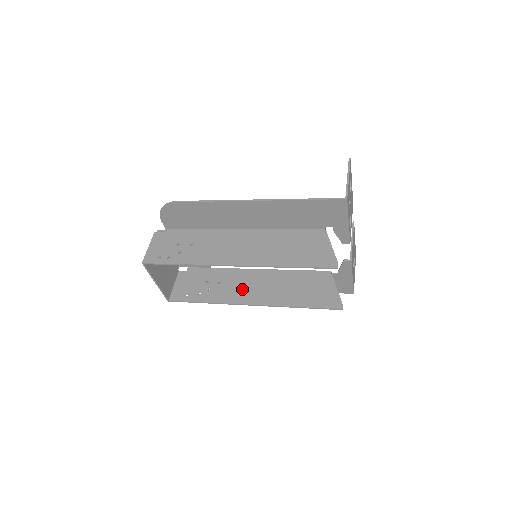
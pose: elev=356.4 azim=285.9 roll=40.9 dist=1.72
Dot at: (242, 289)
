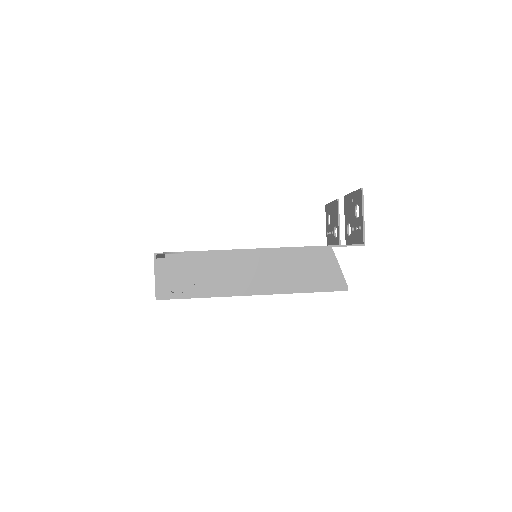
Dot at: occluded
